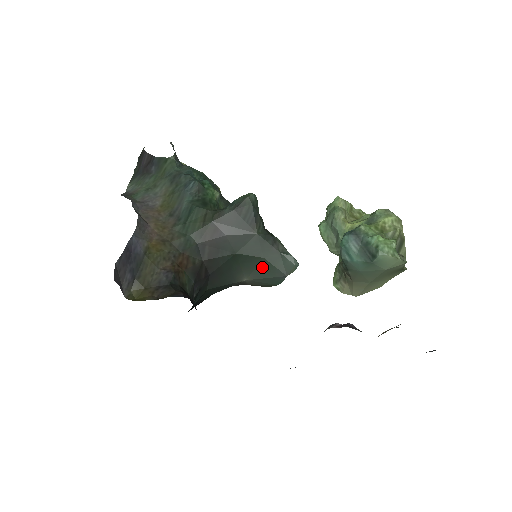
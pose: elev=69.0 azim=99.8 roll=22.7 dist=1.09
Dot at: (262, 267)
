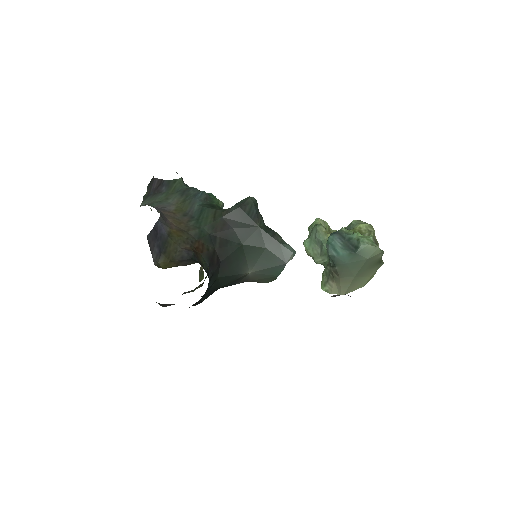
Dot at: (264, 257)
